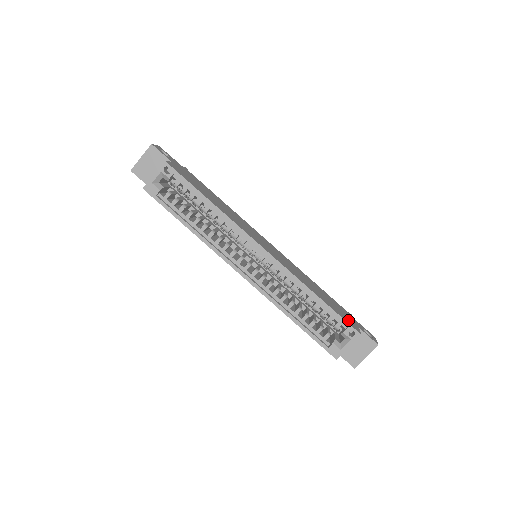
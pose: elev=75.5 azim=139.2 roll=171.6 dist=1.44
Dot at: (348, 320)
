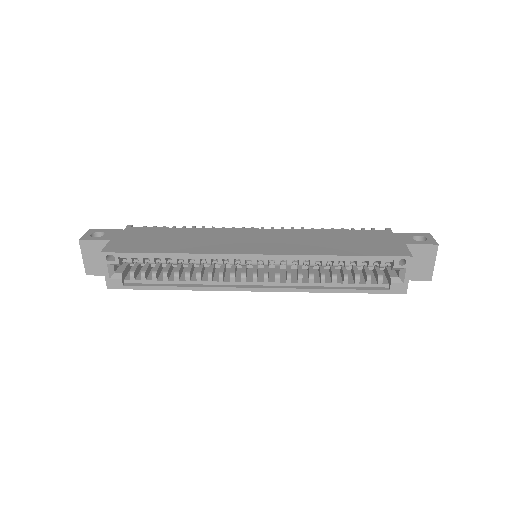
Dot at: (389, 249)
